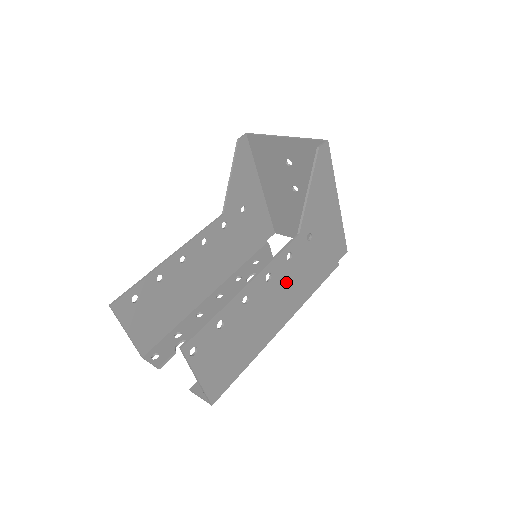
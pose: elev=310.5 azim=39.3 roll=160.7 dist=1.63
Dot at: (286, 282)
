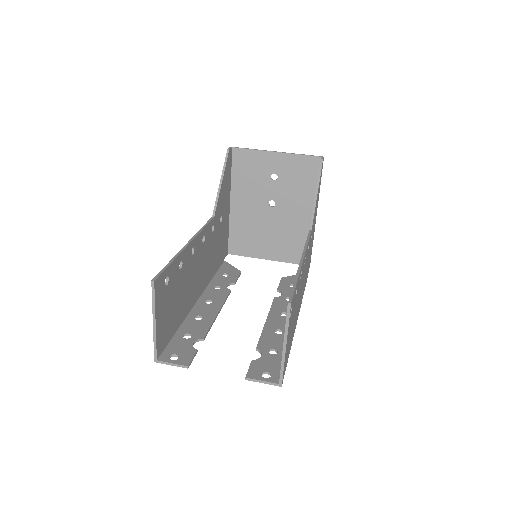
Dot at: (304, 273)
